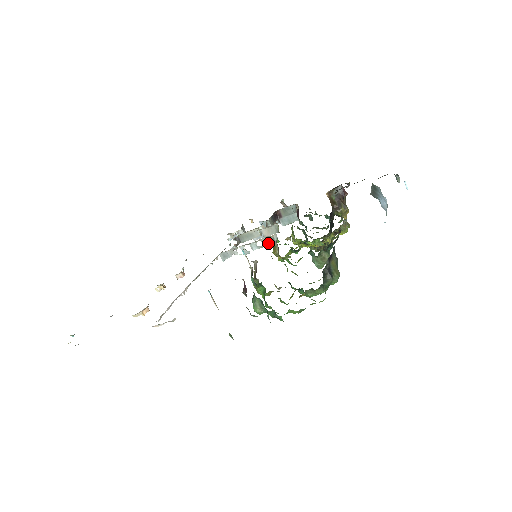
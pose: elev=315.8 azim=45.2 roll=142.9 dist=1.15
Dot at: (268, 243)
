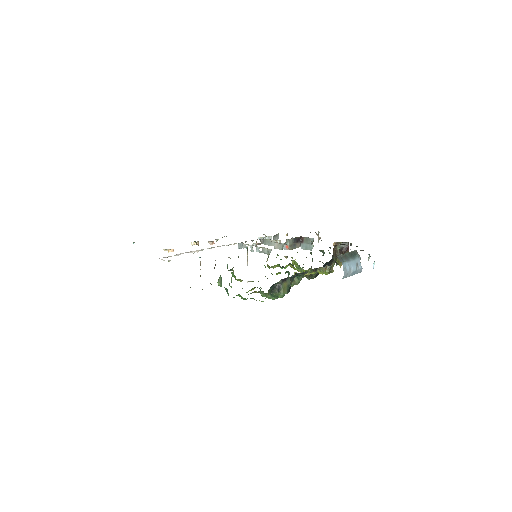
Dot at: (265, 252)
